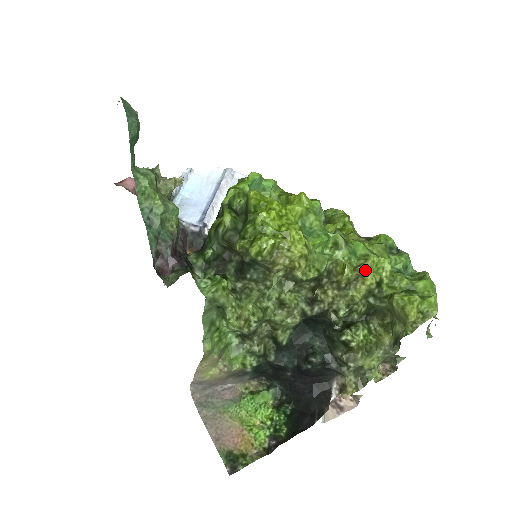
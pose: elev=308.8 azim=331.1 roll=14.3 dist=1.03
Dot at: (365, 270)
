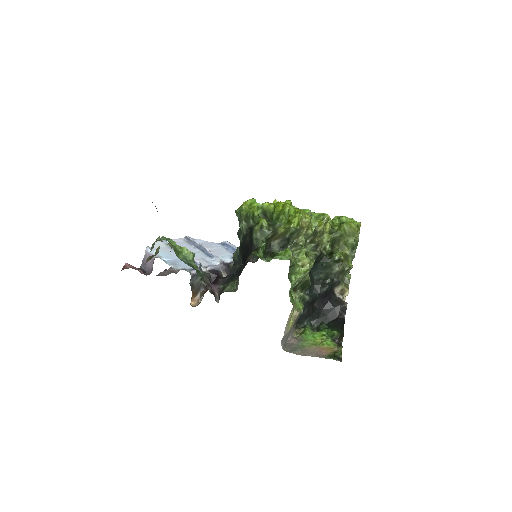
Dot at: (328, 218)
